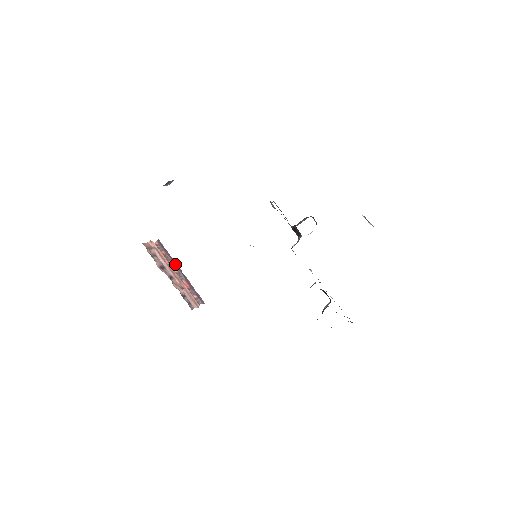
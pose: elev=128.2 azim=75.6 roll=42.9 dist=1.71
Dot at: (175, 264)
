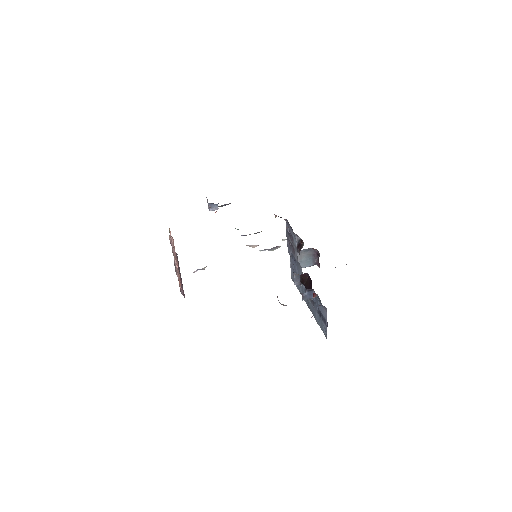
Dot at: (179, 268)
